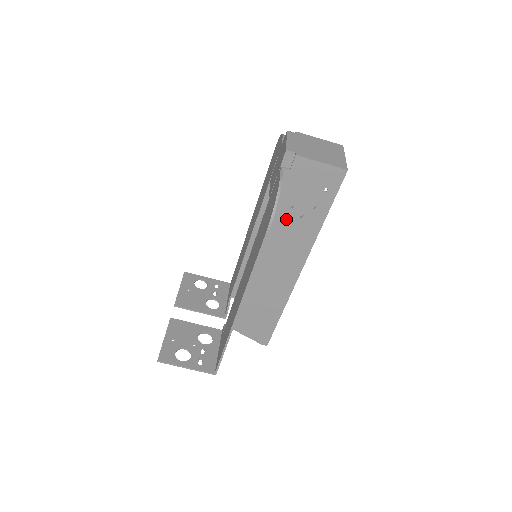
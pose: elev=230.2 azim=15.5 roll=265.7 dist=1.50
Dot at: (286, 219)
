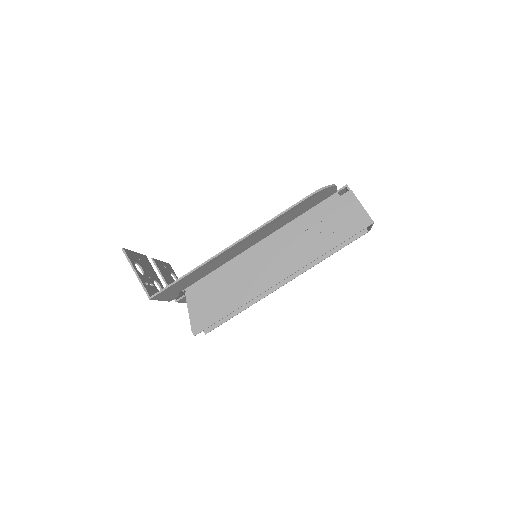
Dot at: (309, 228)
